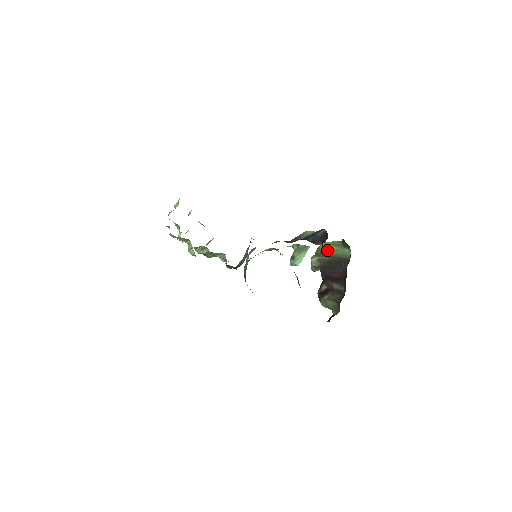
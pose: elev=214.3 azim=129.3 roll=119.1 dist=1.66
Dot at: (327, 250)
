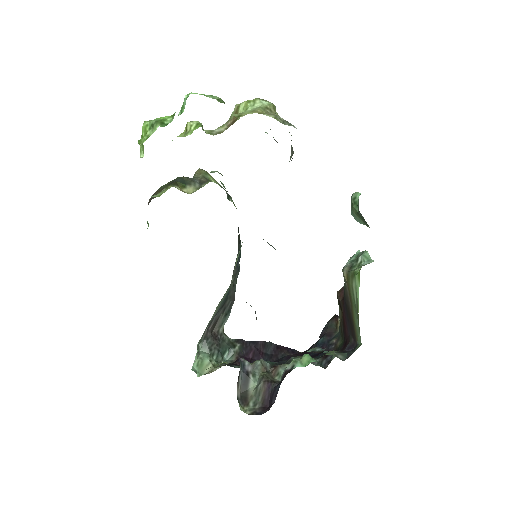
Dot at: occluded
